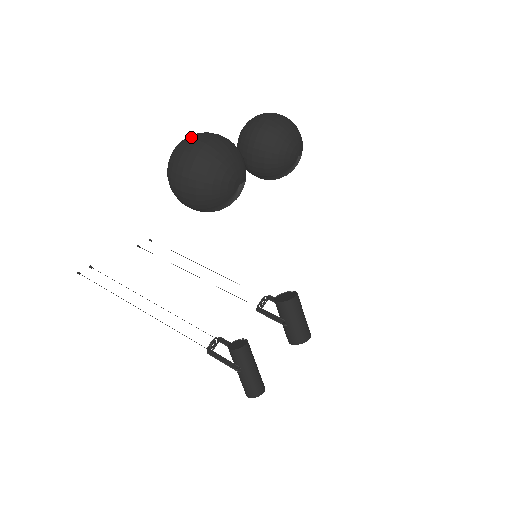
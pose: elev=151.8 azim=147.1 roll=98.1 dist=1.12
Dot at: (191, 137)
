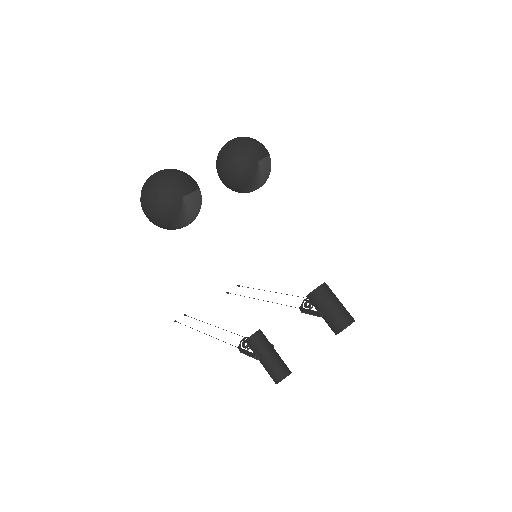
Dot at: occluded
